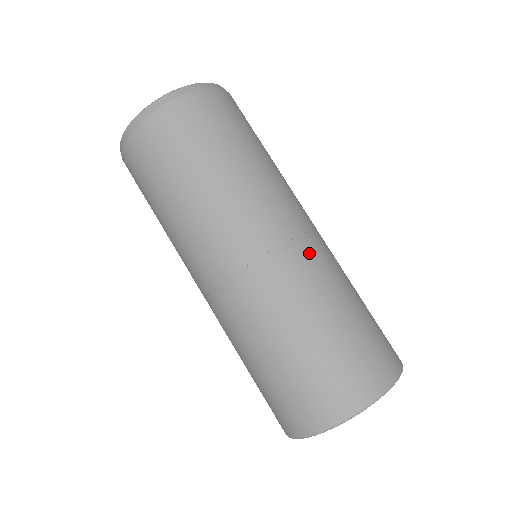
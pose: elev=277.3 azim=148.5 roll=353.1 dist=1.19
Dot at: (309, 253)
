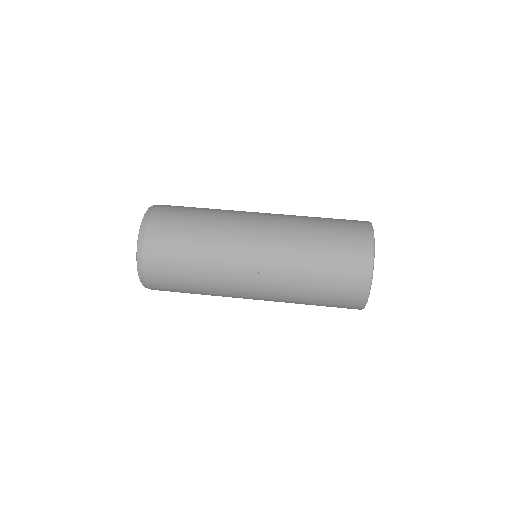
Dot at: occluded
